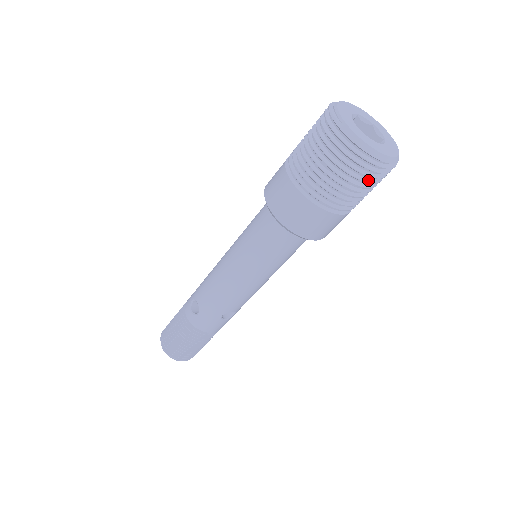
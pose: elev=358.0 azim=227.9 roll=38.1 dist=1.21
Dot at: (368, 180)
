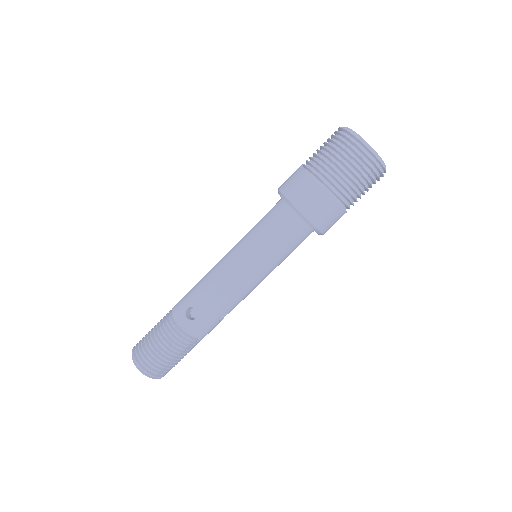
Dot at: occluded
